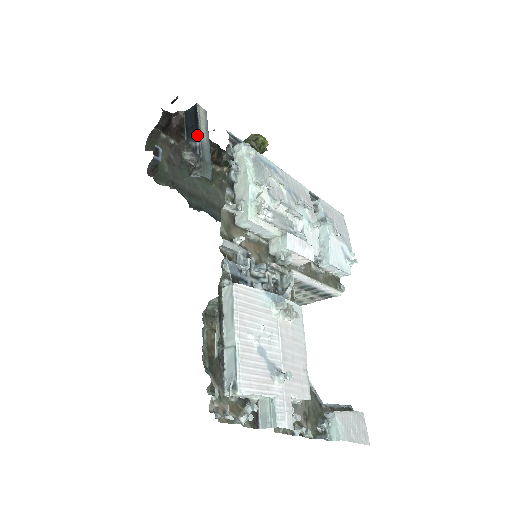
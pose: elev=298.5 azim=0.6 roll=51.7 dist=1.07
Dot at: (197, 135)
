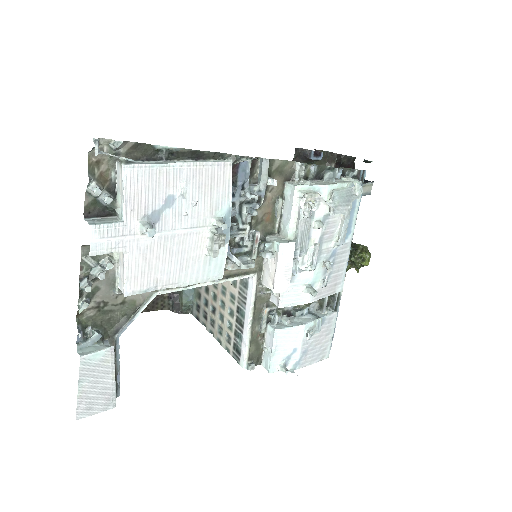
Dot at: occluded
